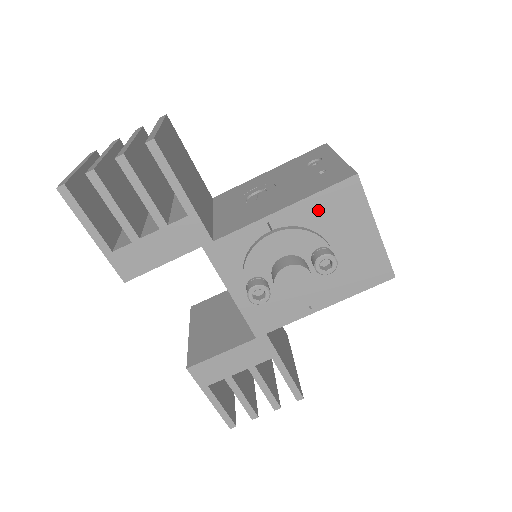
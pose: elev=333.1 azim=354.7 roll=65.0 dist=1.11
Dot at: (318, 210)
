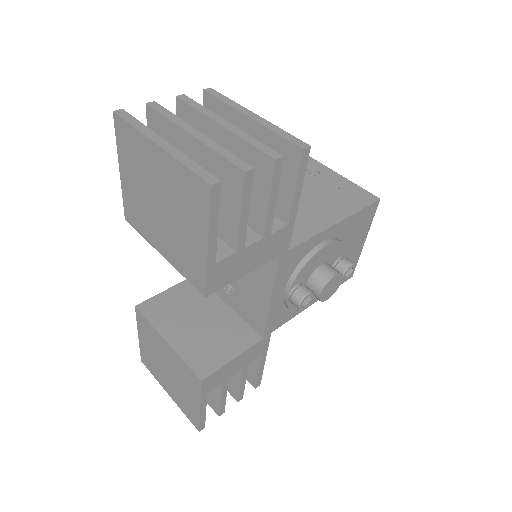
Dot at: (351, 225)
